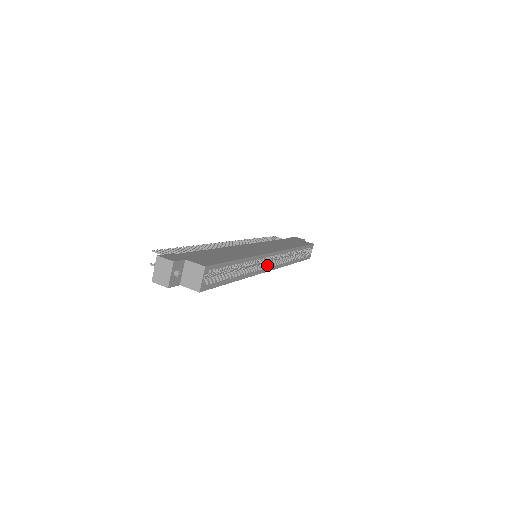
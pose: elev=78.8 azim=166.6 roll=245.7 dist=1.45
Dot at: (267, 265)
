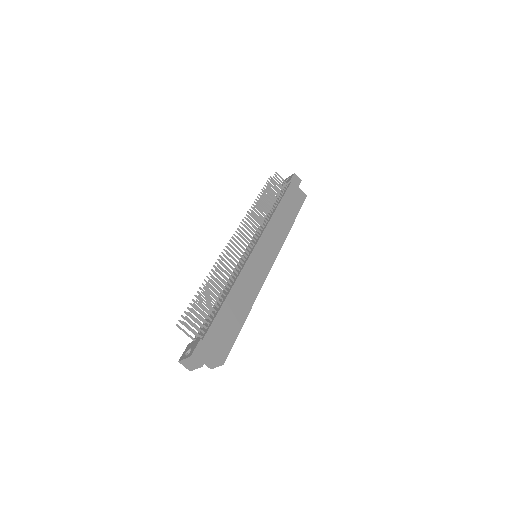
Dot at: occluded
